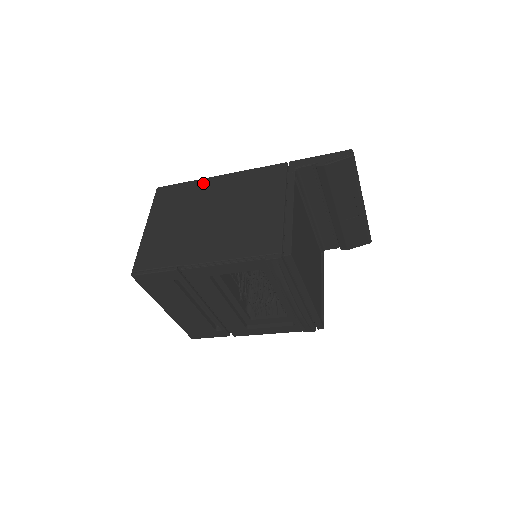
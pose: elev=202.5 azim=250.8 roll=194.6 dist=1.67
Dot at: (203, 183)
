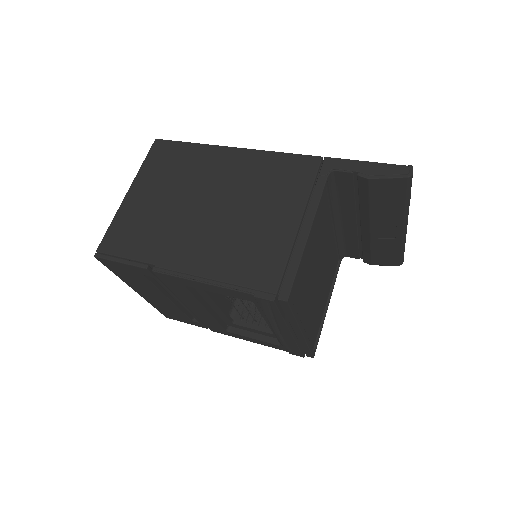
Dot at: (211, 152)
